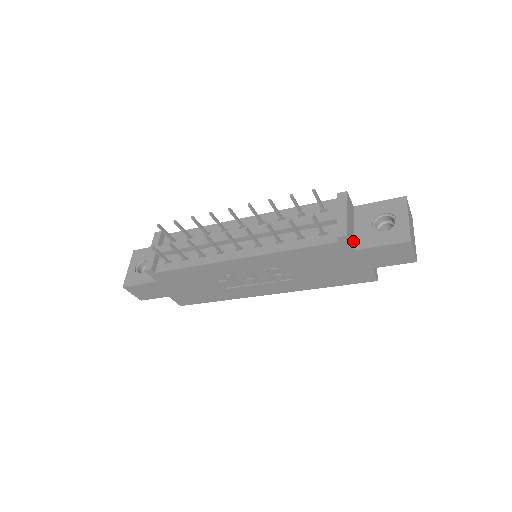
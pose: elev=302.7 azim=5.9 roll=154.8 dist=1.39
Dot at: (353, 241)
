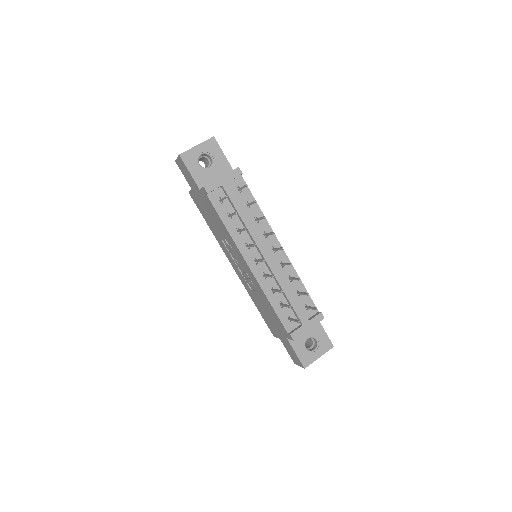
Dot at: occluded
